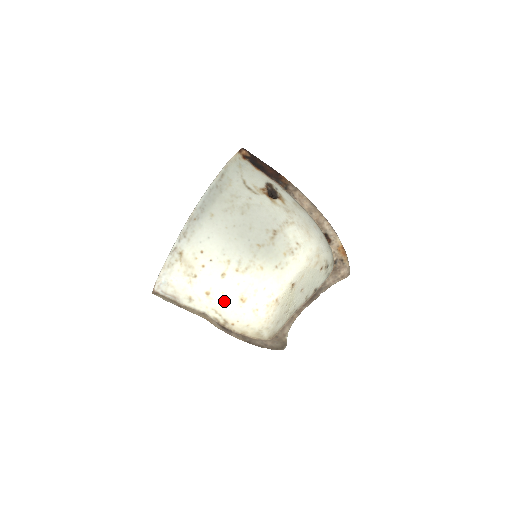
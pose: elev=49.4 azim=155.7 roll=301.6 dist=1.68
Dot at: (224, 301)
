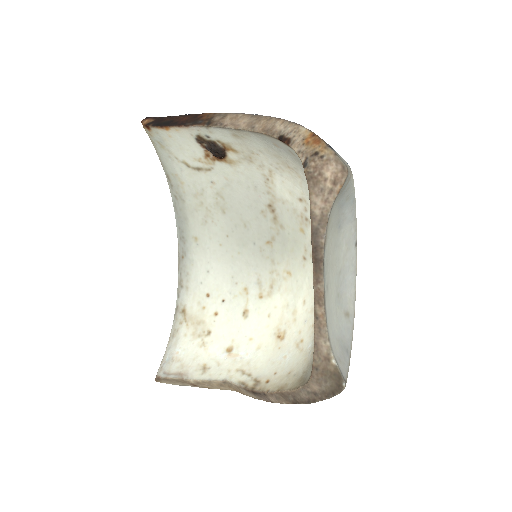
Dot at: (254, 351)
